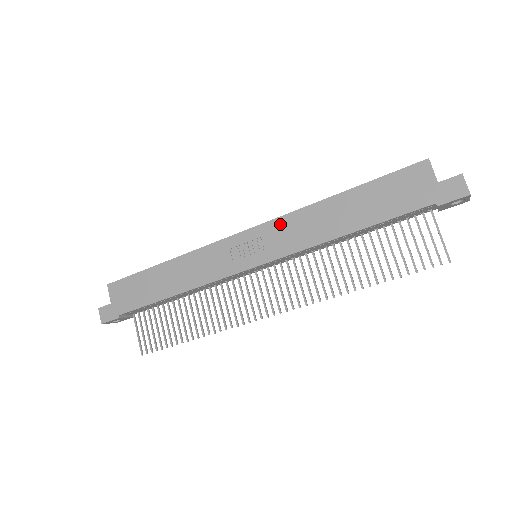
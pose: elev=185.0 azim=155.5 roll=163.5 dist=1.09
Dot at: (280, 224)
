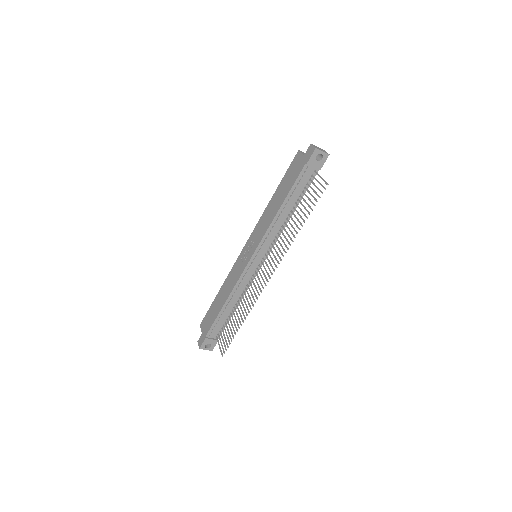
Dot at: (256, 229)
